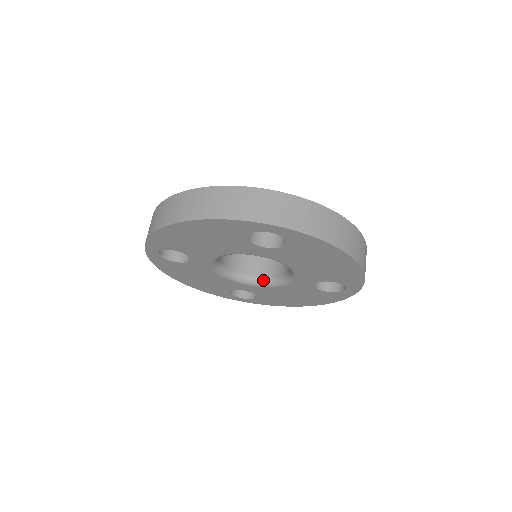
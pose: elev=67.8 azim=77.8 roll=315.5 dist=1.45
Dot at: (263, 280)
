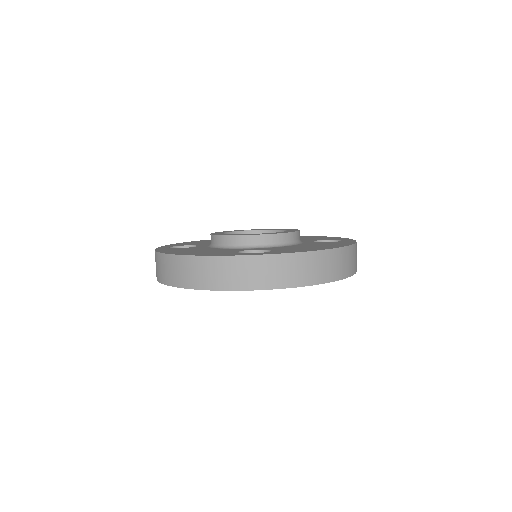
Dot at: occluded
